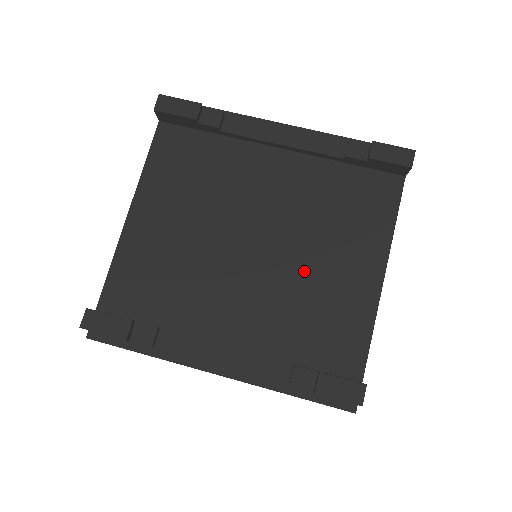
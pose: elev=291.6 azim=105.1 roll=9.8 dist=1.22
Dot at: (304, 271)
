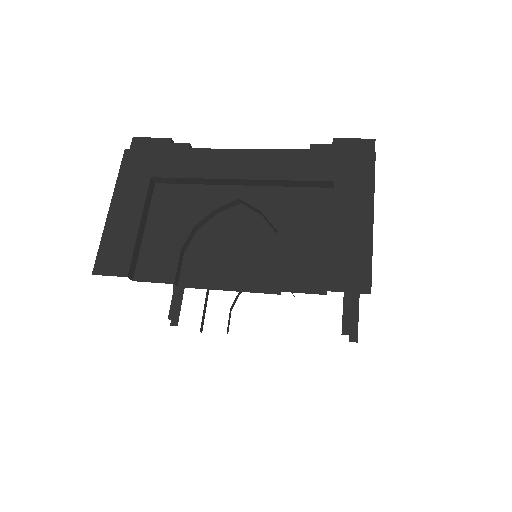
Dot at: occluded
